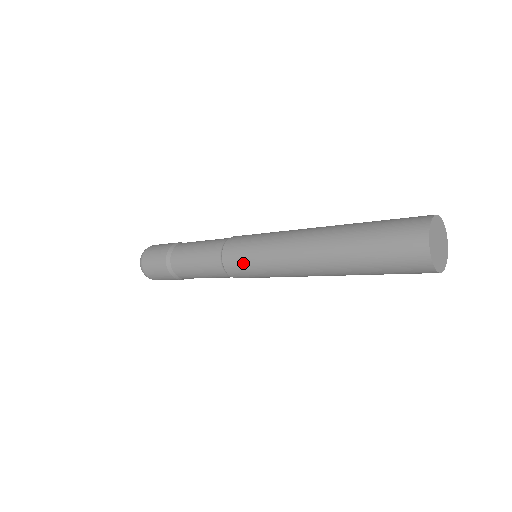
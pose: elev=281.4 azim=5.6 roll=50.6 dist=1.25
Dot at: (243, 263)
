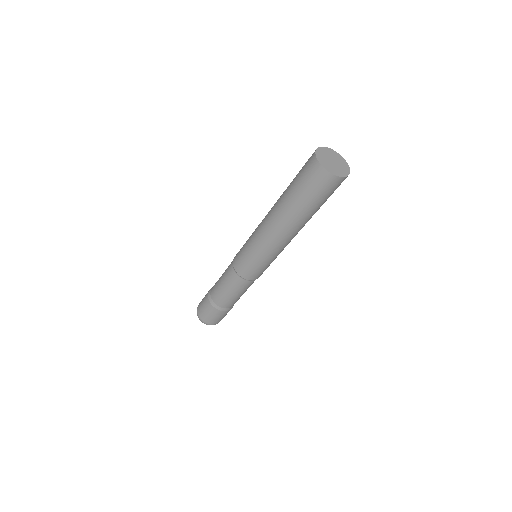
Dot at: (251, 267)
